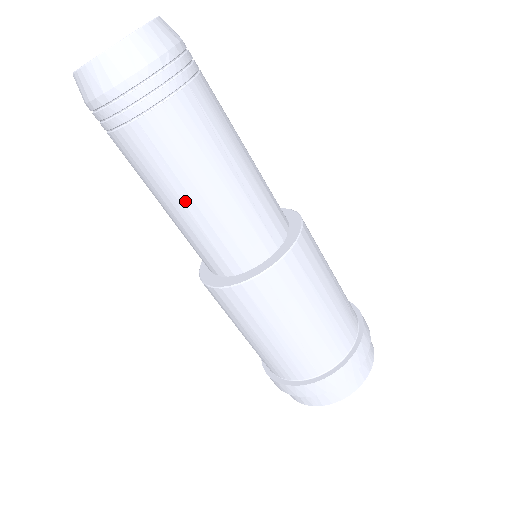
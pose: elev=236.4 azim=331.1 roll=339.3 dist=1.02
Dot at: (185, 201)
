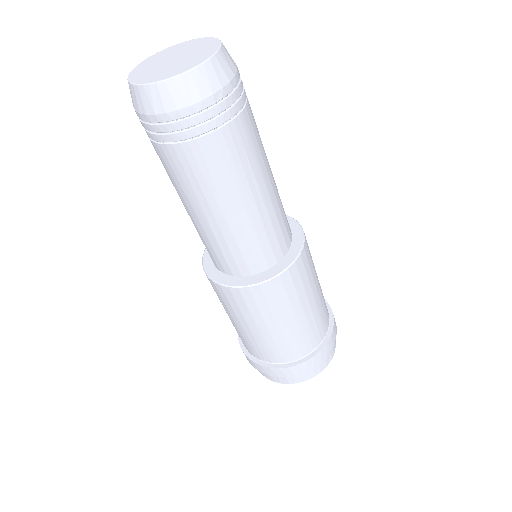
Dot at: (206, 214)
